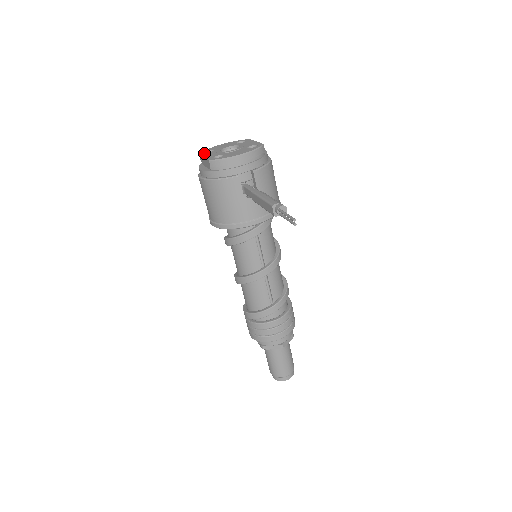
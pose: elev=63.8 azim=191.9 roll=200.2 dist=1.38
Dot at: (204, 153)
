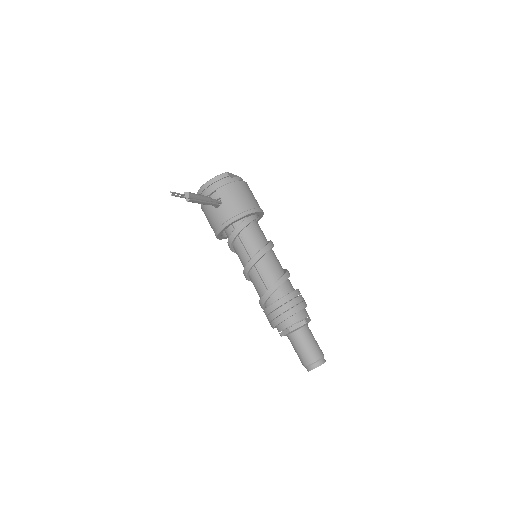
Dot at: occluded
